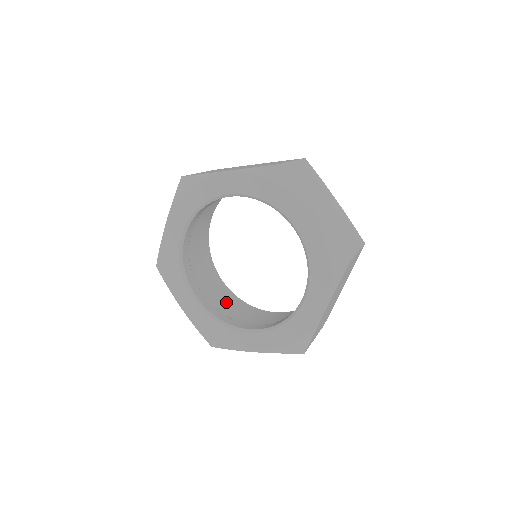
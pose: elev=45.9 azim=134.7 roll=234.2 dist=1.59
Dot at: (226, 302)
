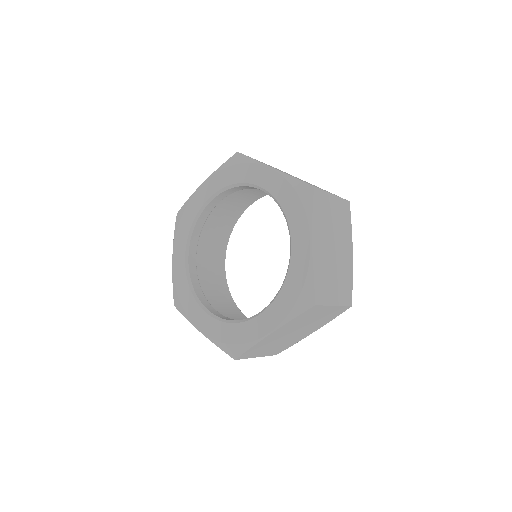
Dot at: (214, 281)
